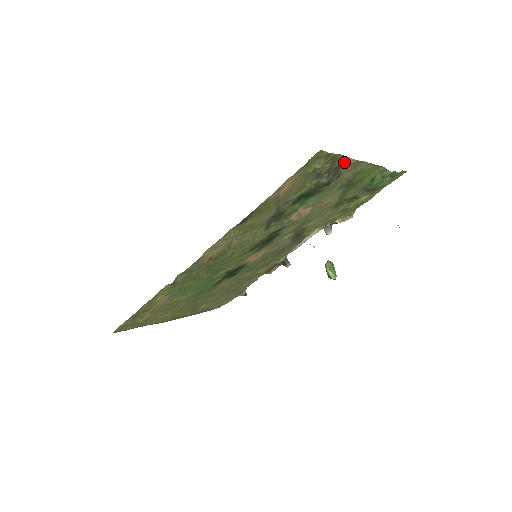
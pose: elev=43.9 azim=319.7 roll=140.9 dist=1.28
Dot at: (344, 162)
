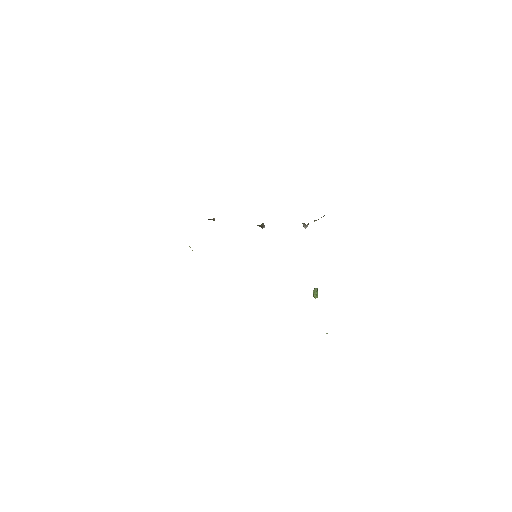
Dot at: occluded
